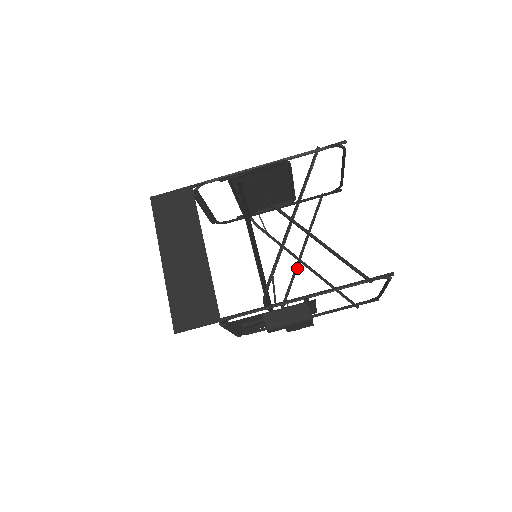
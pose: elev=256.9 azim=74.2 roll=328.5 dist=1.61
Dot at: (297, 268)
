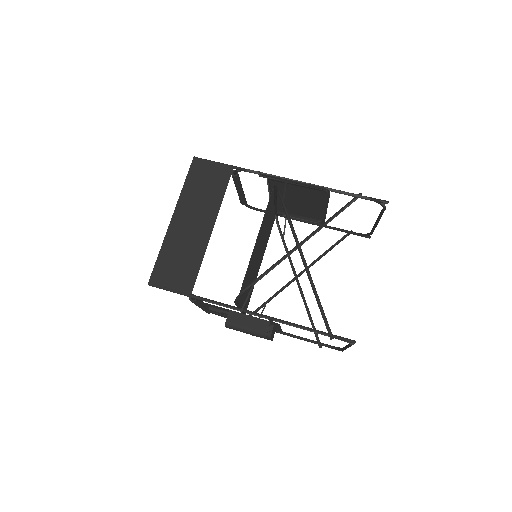
Dot at: (290, 283)
